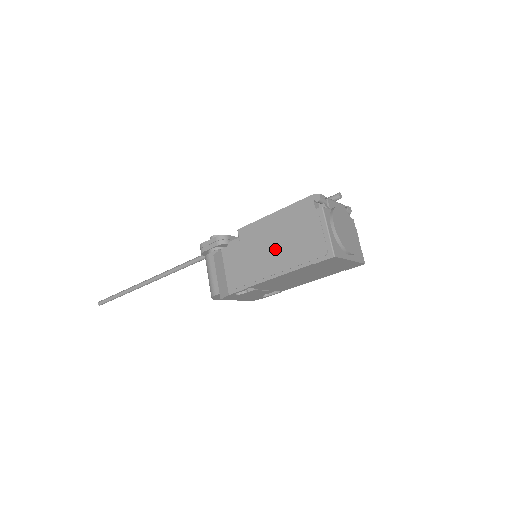
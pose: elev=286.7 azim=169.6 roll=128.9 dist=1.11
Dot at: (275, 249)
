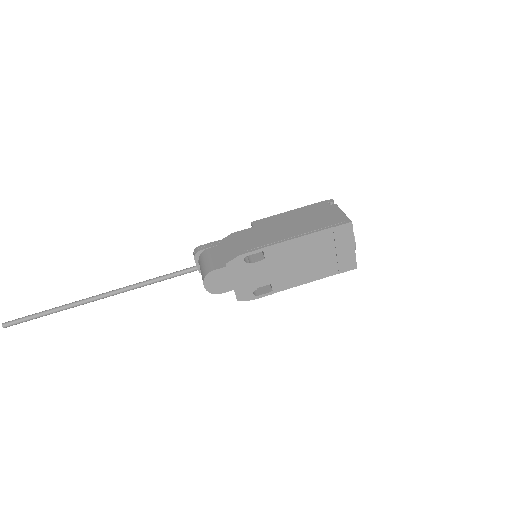
Dot at: (293, 225)
